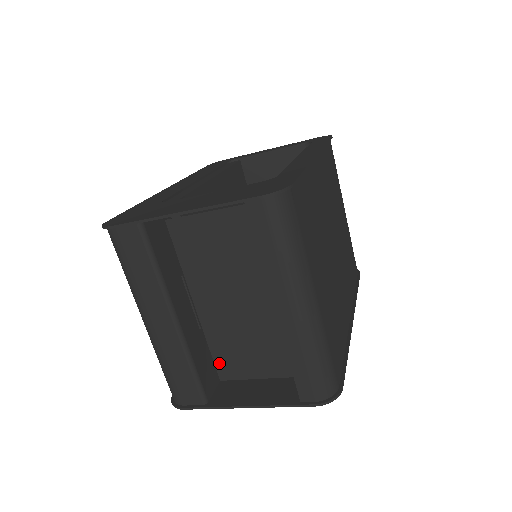
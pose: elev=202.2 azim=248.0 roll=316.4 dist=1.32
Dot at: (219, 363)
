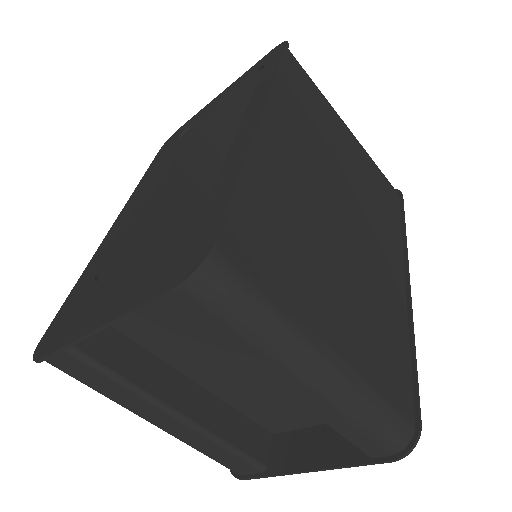
Dot at: (260, 422)
